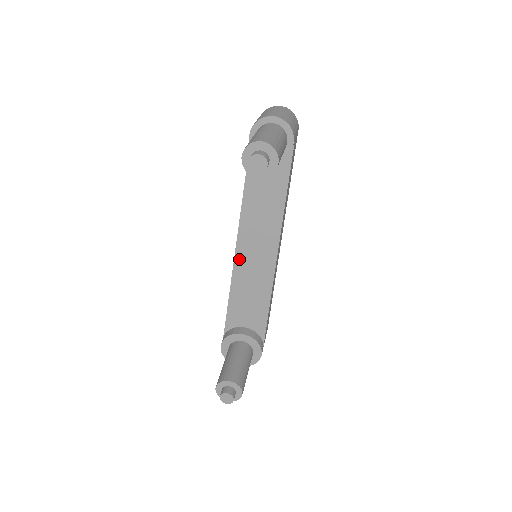
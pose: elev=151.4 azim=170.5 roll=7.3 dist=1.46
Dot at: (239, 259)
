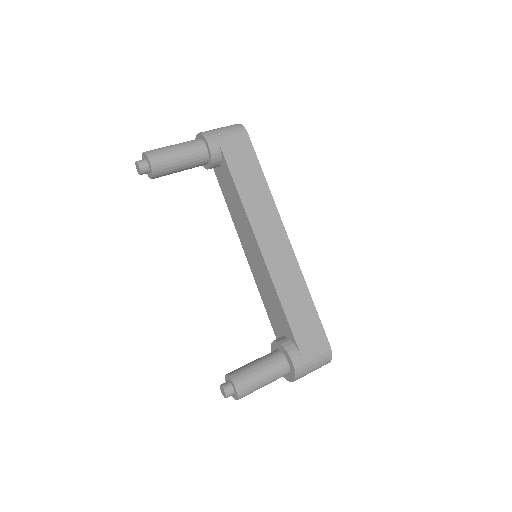
Dot at: (251, 264)
